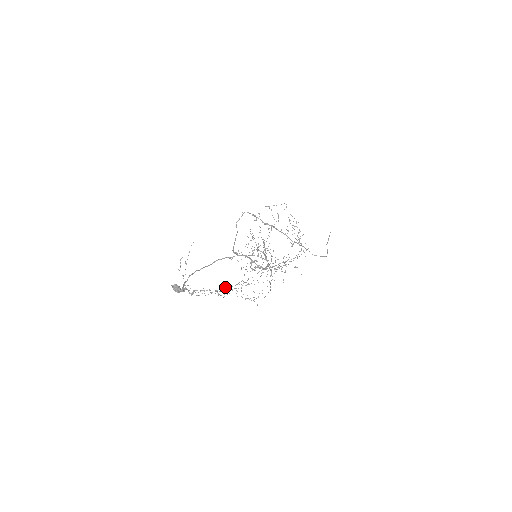
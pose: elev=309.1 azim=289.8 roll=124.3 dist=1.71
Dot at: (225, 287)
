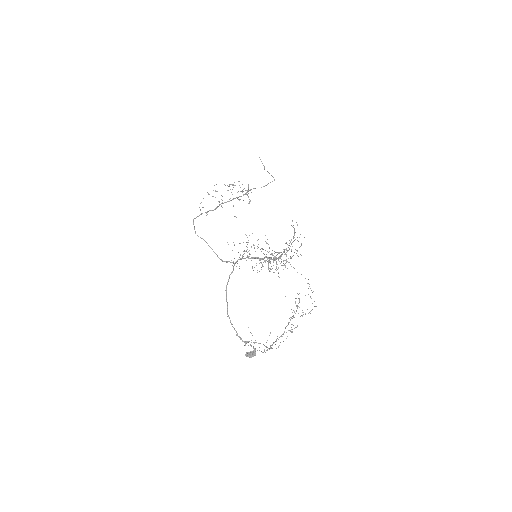
Dot at: (289, 322)
